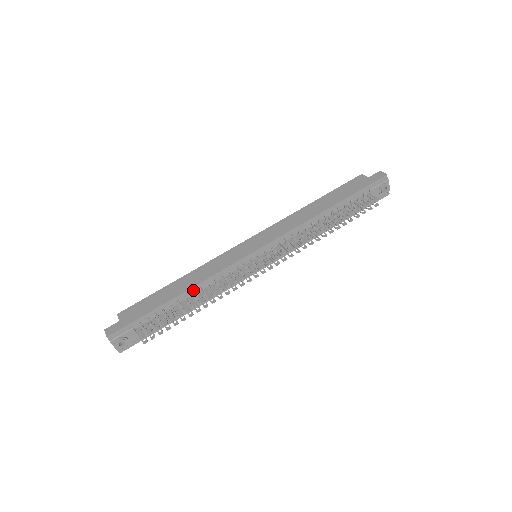
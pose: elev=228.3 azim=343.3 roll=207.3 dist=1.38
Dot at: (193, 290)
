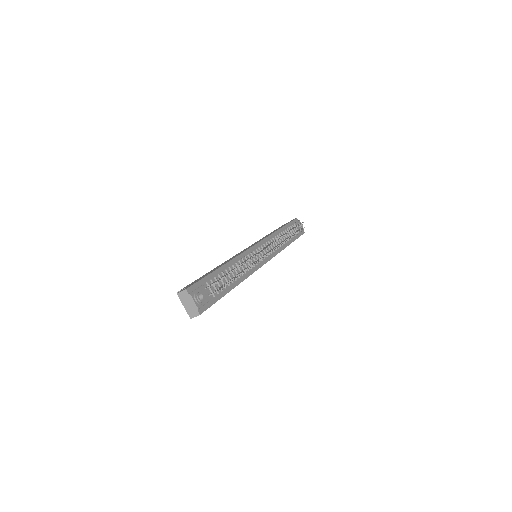
Dot at: (231, 264)
